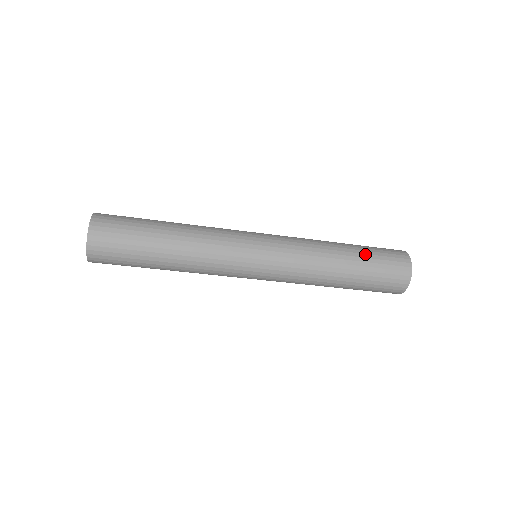
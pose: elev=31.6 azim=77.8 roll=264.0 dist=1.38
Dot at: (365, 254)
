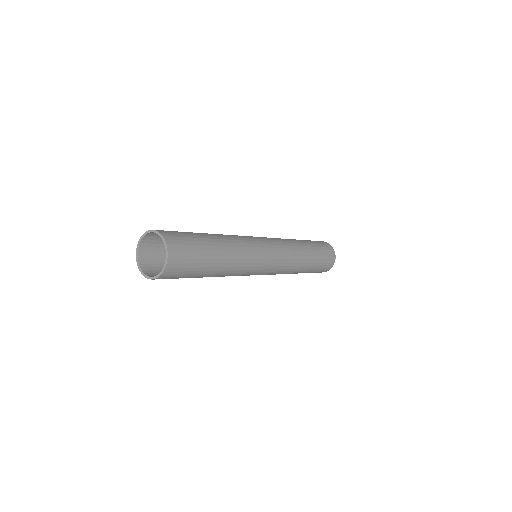
Dot at: (318, 256)
